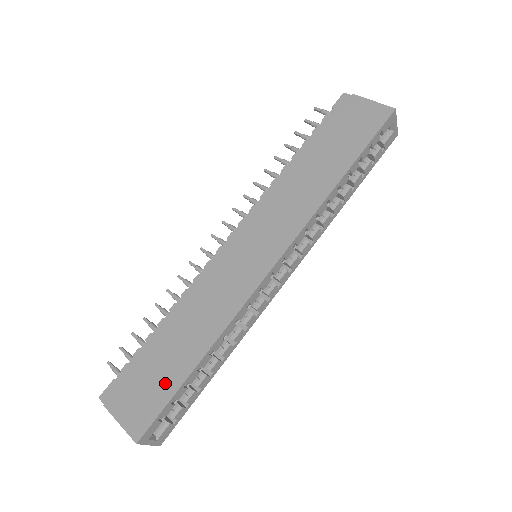
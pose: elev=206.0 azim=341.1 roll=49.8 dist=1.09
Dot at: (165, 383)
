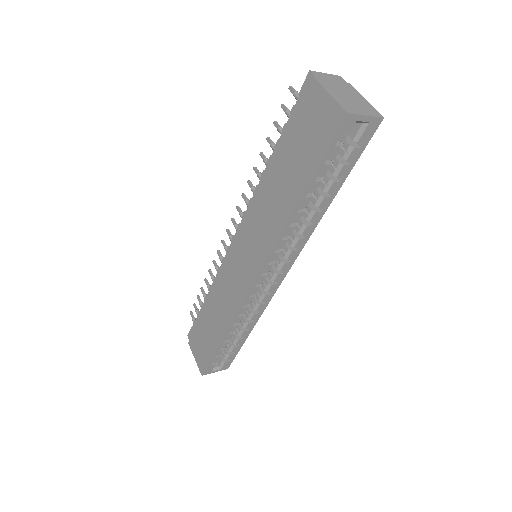
Dot at: (209, 345)
